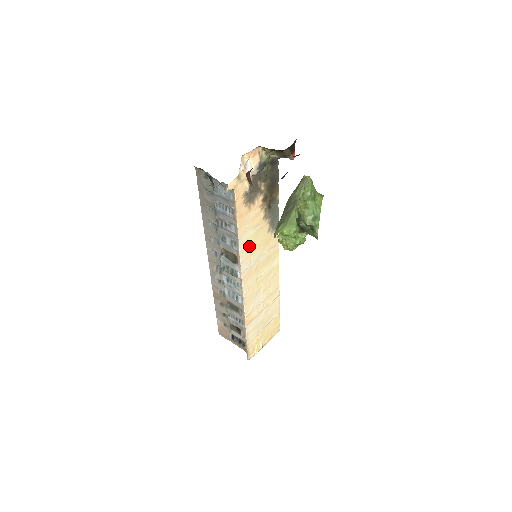
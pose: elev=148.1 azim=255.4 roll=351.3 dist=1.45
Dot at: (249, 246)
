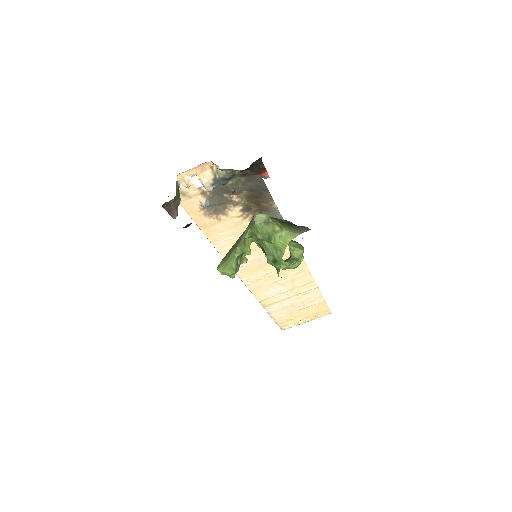
Dot at: occluded
